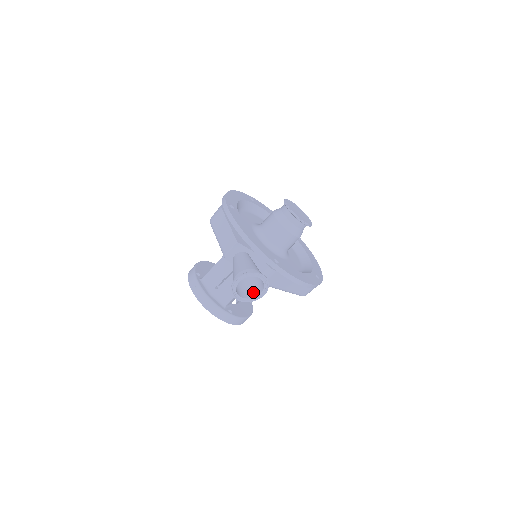
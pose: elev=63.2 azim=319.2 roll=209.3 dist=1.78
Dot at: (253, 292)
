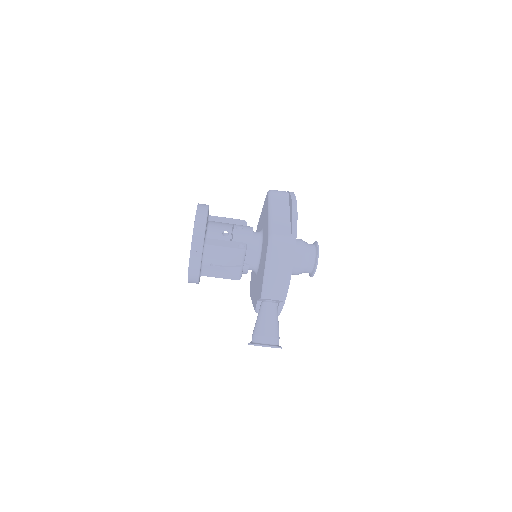
Dot at: occluded
